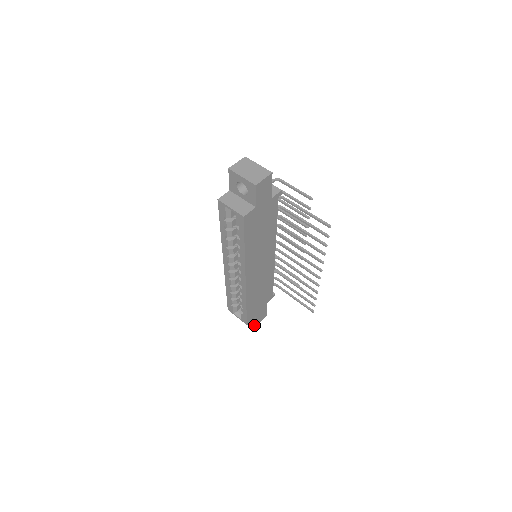
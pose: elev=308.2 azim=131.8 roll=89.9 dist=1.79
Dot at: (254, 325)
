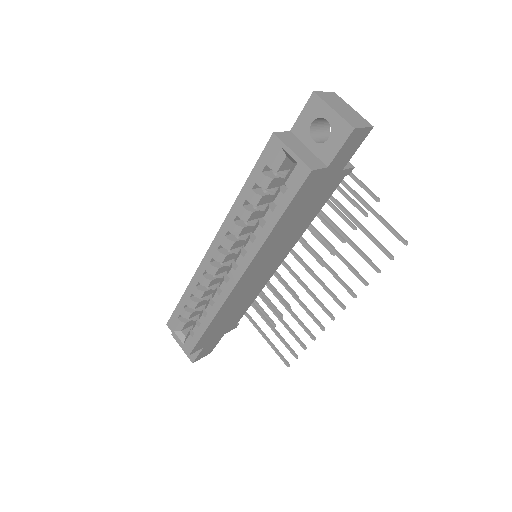
Dot at: (192, 359)
